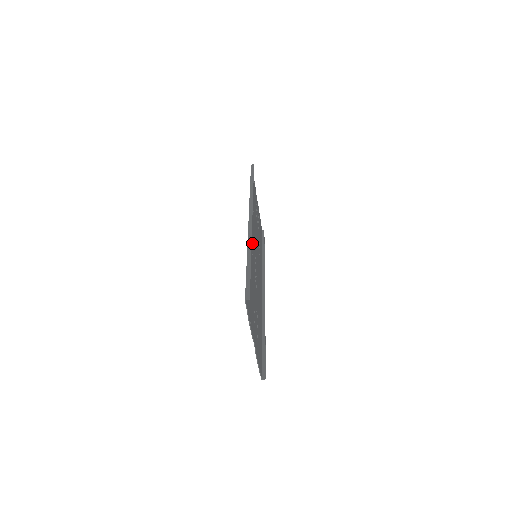
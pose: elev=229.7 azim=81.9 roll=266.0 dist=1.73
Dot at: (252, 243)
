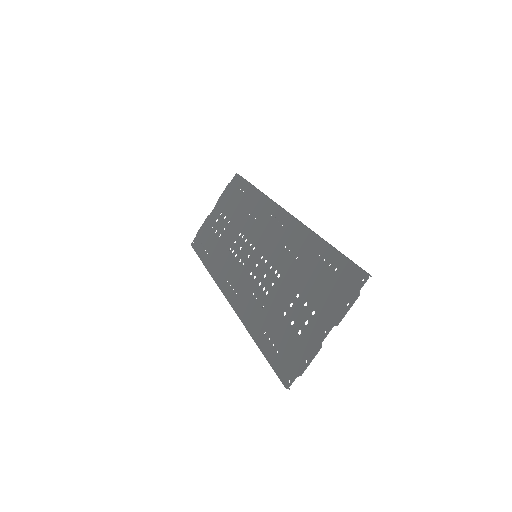
Dot at: (278, 238)
